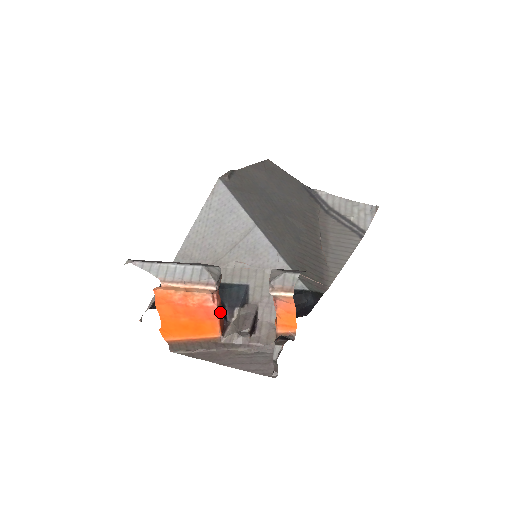
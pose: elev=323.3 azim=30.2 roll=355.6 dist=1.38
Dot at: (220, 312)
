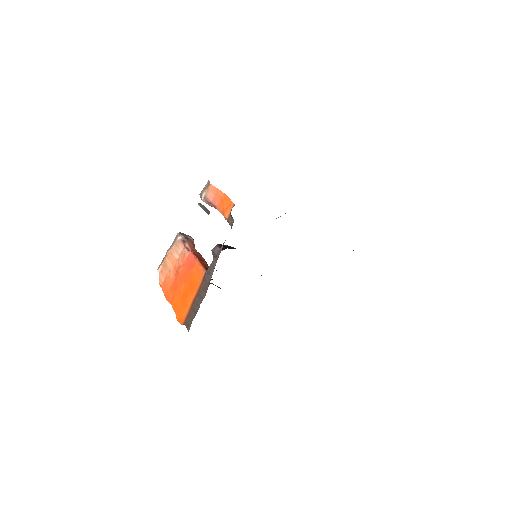
Dot at: (201, 259)
